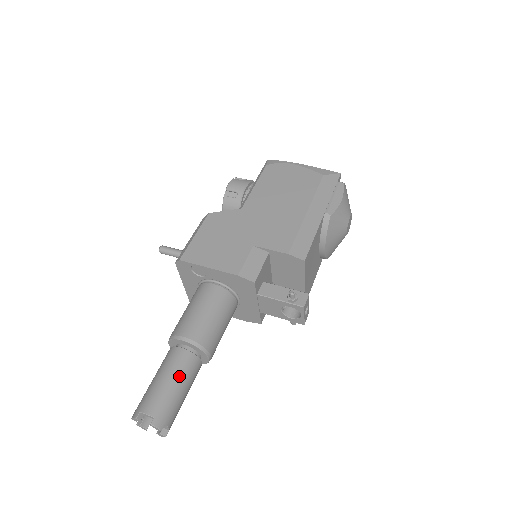
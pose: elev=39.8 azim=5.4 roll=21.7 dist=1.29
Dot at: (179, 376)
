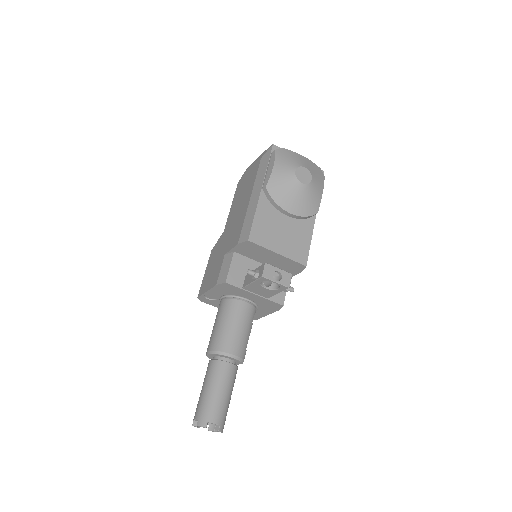
Dot at: (210, 382)
